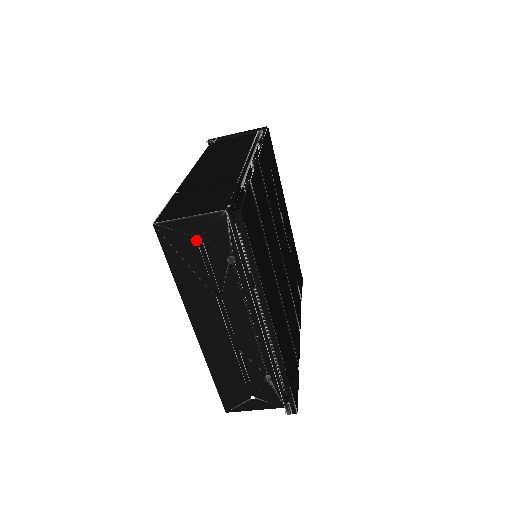
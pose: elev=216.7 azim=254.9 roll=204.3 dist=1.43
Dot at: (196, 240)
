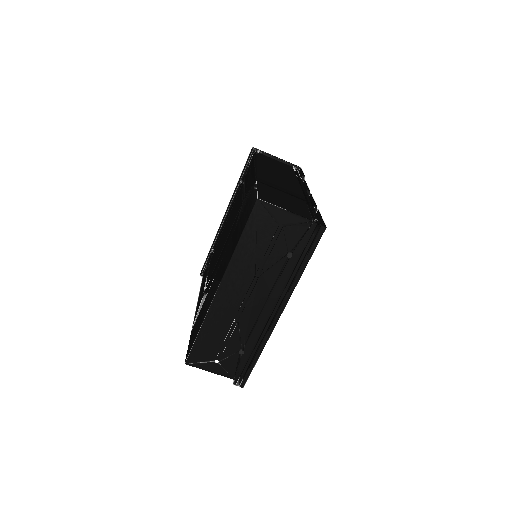
Dot at: (277, 228)
